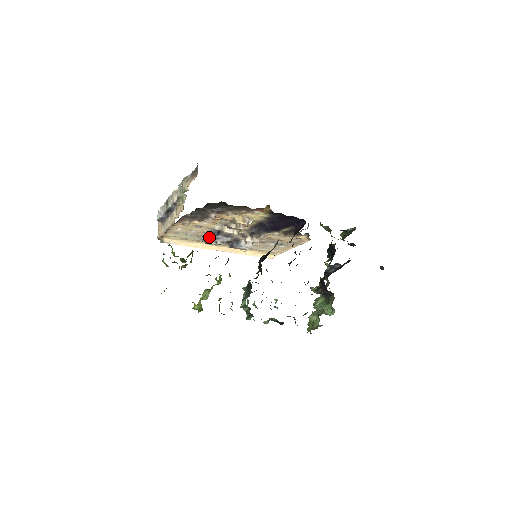
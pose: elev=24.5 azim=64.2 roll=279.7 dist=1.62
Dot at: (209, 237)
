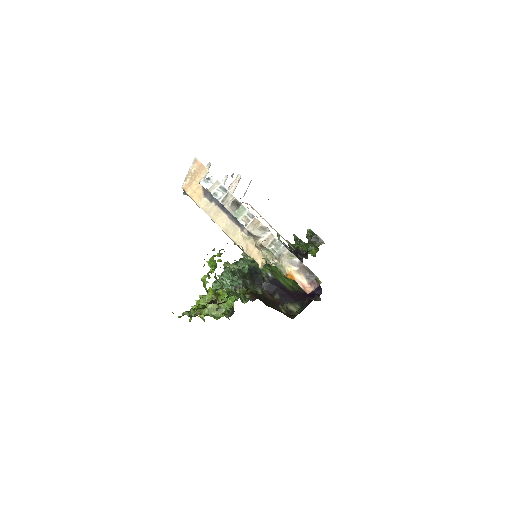
Dot at: occluded
